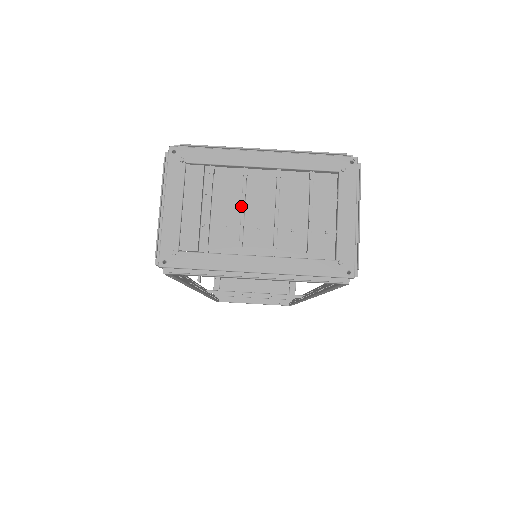
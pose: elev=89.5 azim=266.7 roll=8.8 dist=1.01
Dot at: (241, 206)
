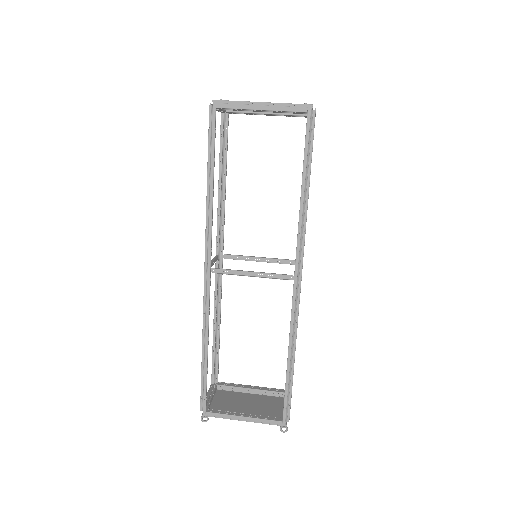
Dot at: occluded
